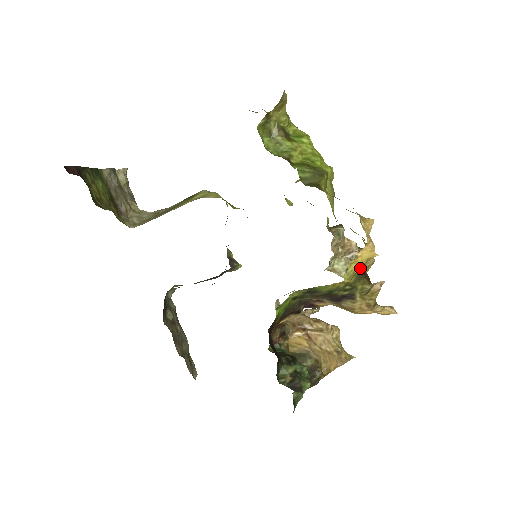
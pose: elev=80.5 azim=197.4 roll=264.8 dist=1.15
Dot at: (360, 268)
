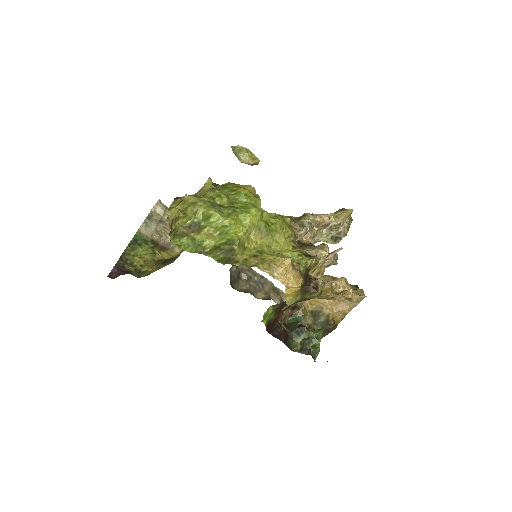
Dot at: (299, 290)
